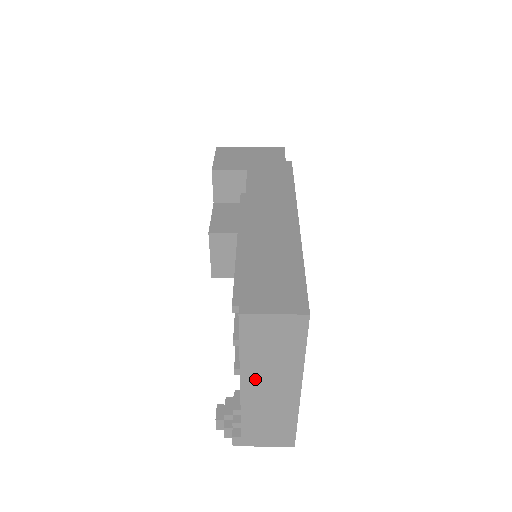
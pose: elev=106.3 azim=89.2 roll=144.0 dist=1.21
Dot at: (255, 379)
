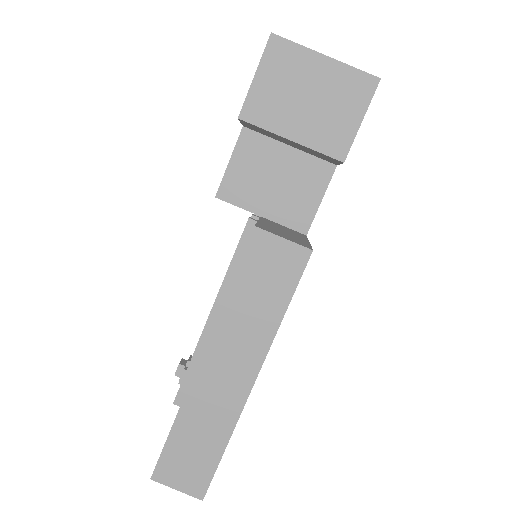
Dot at: occluded
